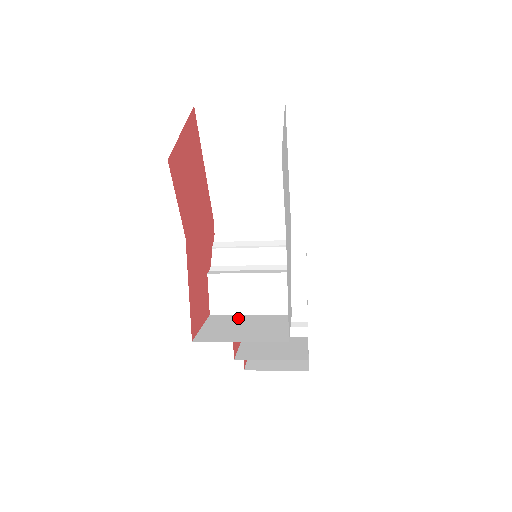
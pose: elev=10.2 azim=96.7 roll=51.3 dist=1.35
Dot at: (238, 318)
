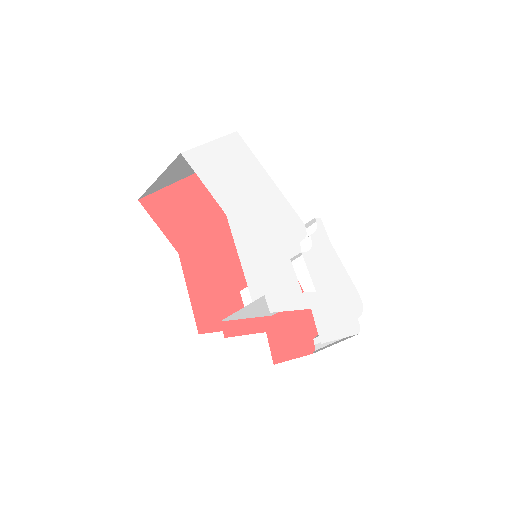
Dot at: occluded
